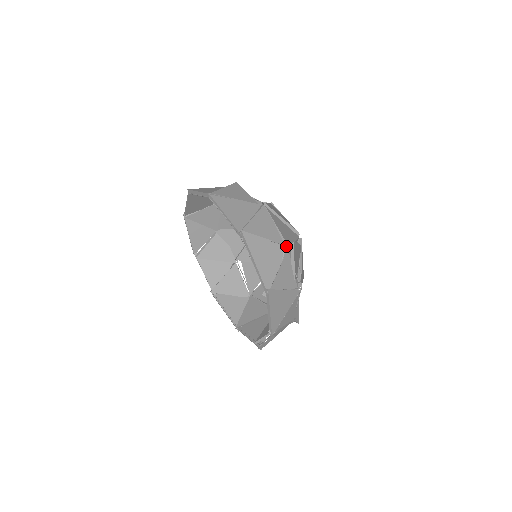
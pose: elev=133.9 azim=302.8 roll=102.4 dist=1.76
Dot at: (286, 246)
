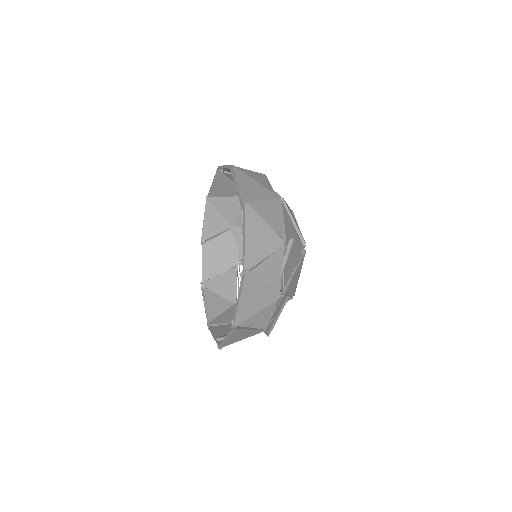
Dot at: (284, 239)
